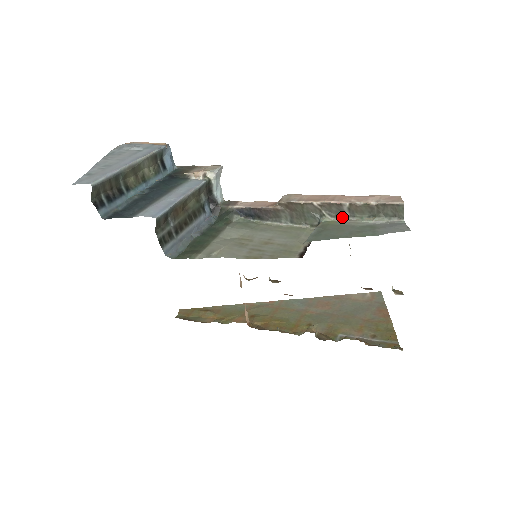
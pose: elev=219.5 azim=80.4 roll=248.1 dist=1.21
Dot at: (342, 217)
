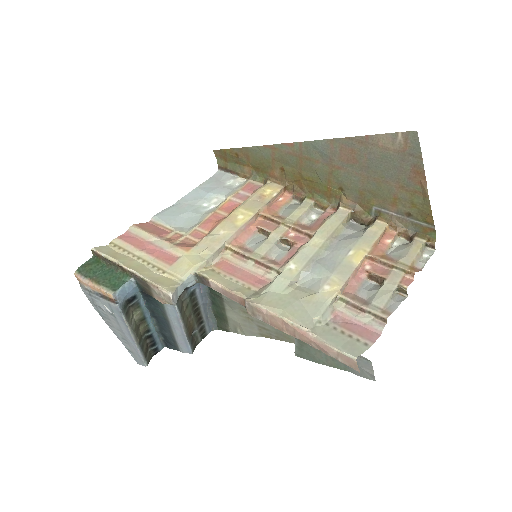
Dot at: occluded
